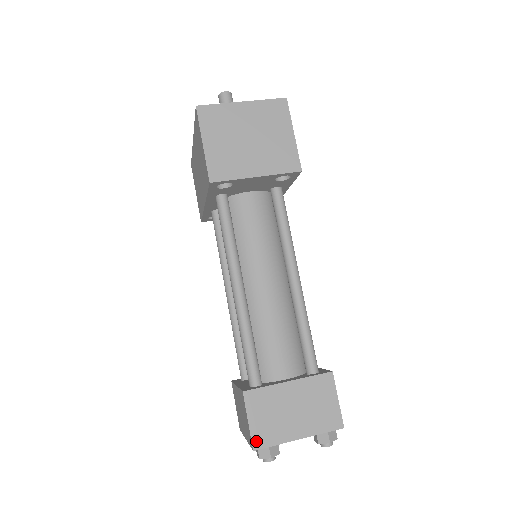
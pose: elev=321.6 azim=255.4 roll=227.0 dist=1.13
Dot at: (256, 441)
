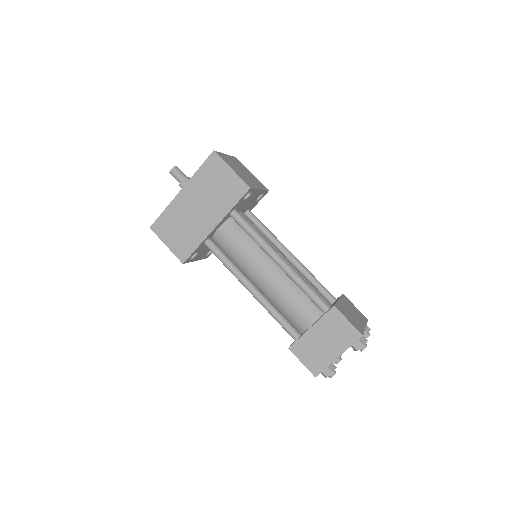
Dot at: (359, 330)
